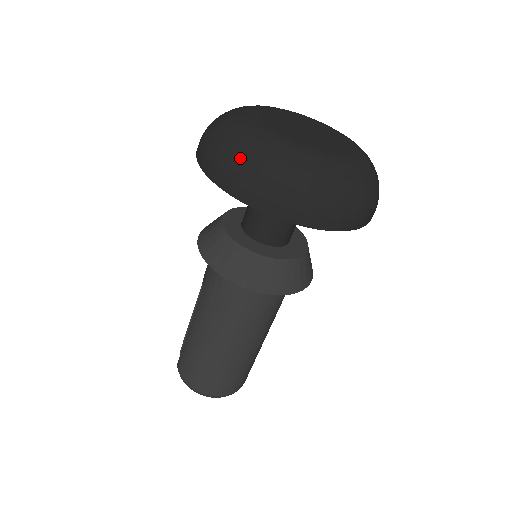
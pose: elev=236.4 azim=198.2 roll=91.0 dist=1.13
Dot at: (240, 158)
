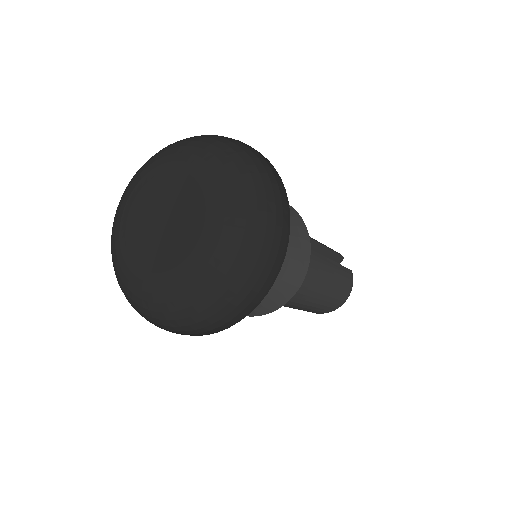
Dot at: (160, 323)
